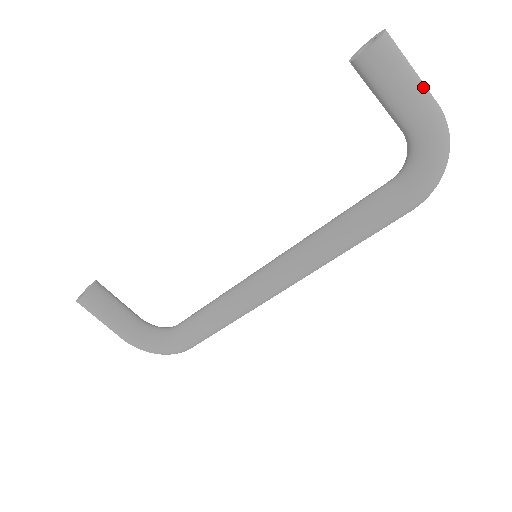
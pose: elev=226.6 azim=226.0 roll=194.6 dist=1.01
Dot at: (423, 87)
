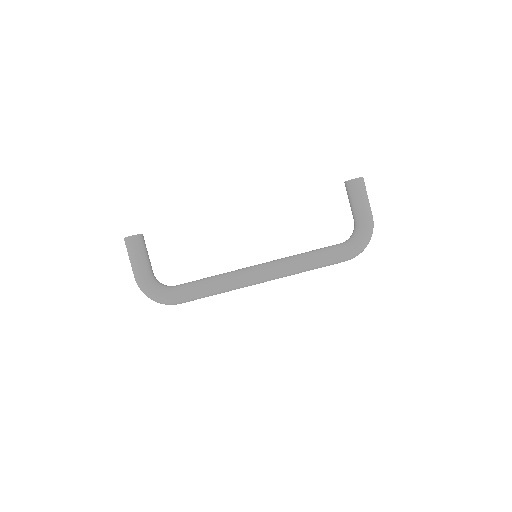
Dot at: occluded
